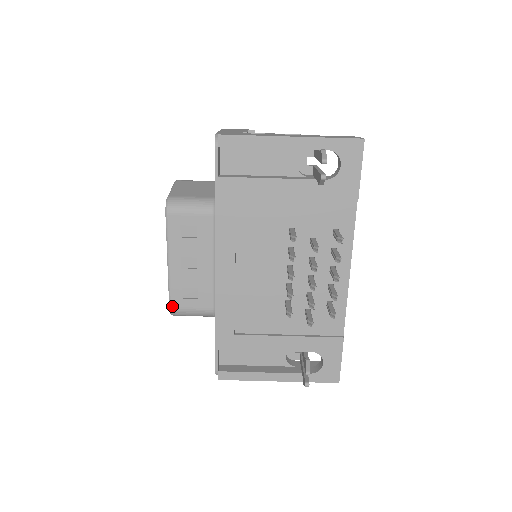
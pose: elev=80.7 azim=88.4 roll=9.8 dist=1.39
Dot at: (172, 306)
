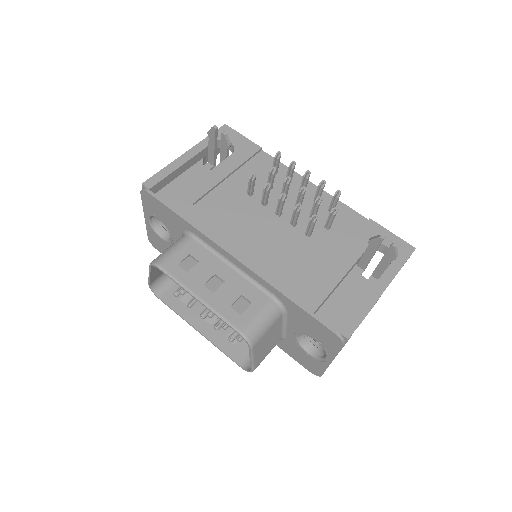
Dot at: (240, 330)
